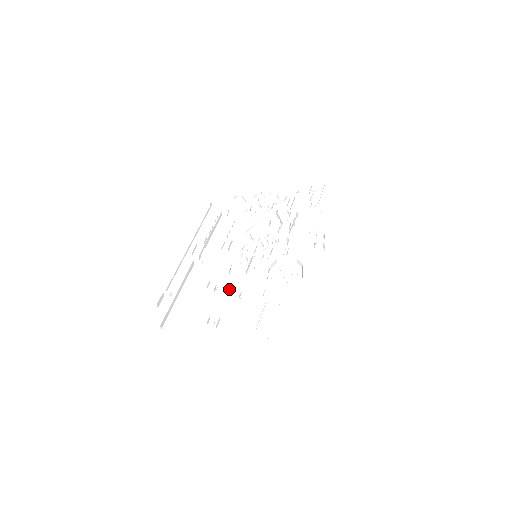
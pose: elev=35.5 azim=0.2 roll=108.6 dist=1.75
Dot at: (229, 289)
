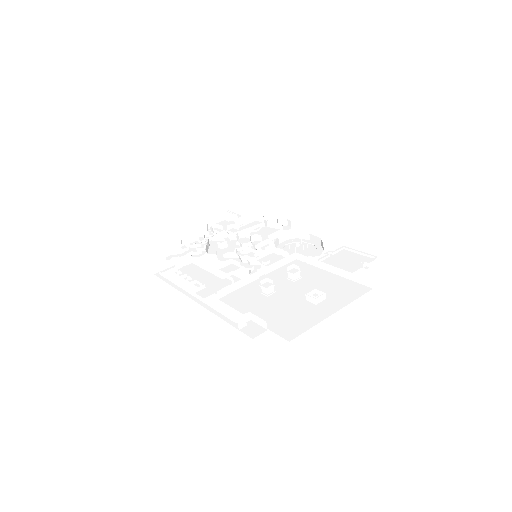
Dot at: (279, 281)
